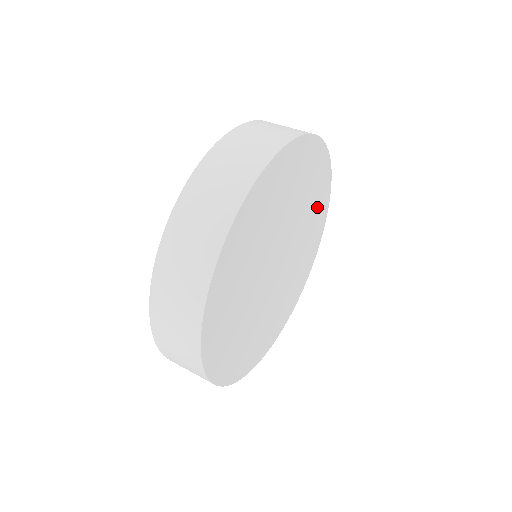
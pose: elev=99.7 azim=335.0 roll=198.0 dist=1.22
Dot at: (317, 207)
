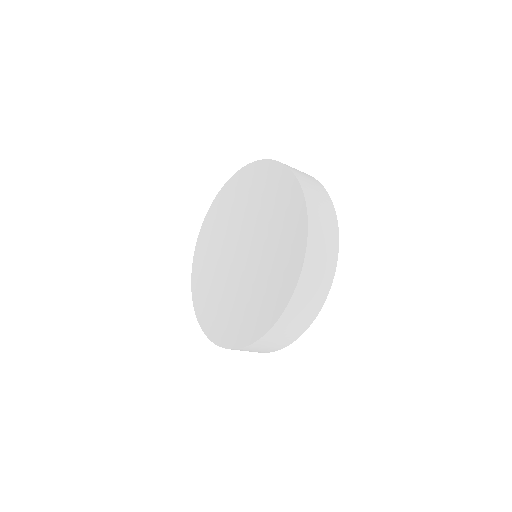
Dot at: occluded
